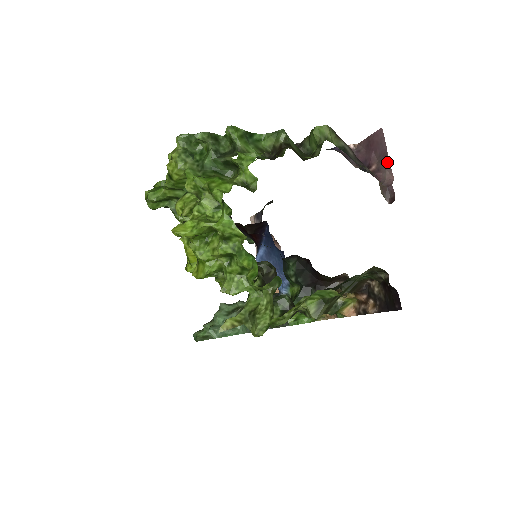
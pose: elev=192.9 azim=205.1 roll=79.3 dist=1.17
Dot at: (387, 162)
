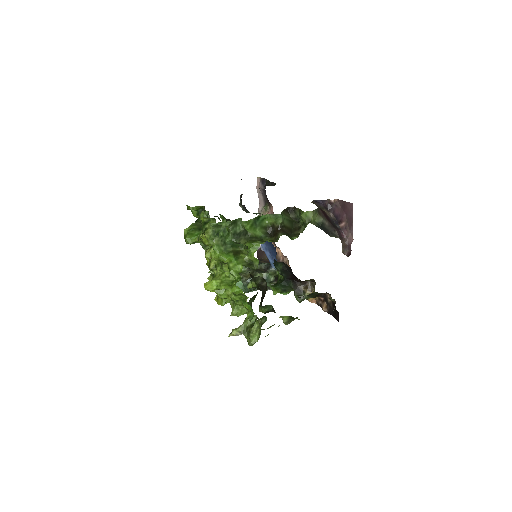
Dot at: (351, 228)
